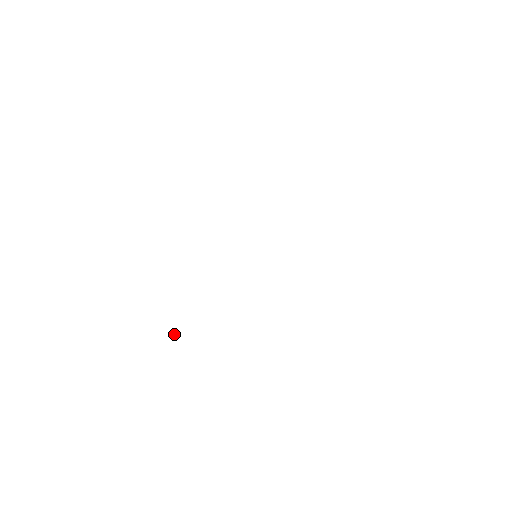
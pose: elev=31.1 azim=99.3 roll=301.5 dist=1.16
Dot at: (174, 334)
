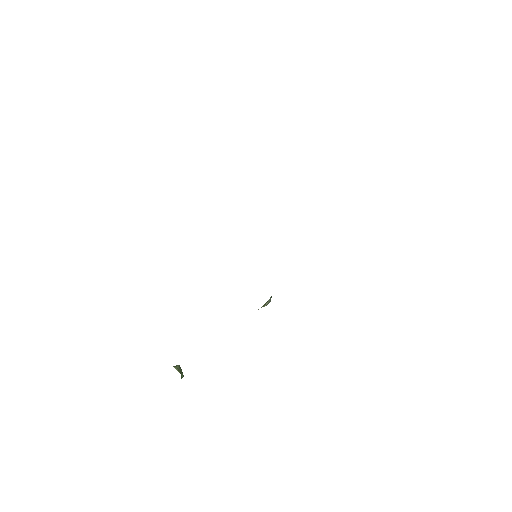
Dot at: occluded
